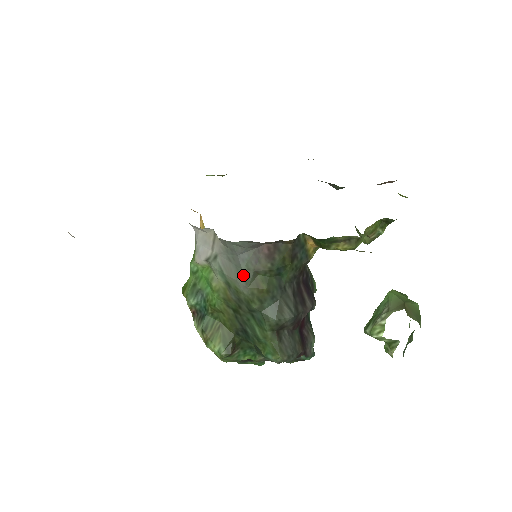
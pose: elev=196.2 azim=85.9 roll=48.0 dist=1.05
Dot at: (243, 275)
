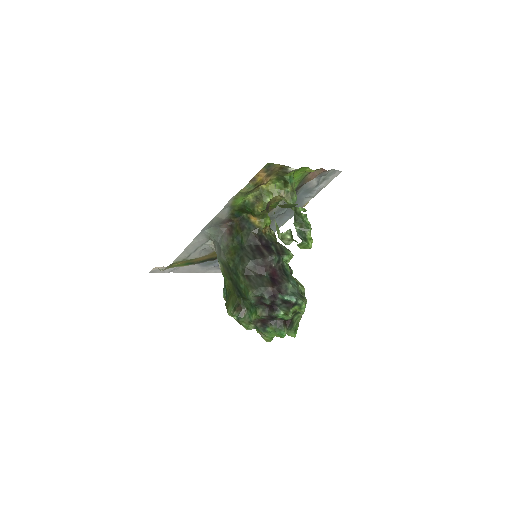
Dot at: (222, 251)
